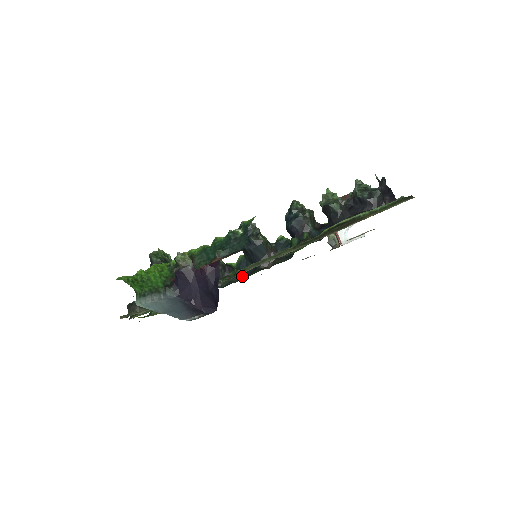
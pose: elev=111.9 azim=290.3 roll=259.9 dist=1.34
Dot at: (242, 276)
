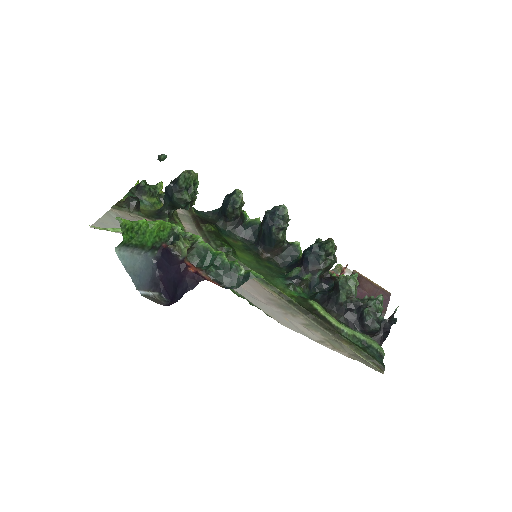
Dot at: (242, 236)
